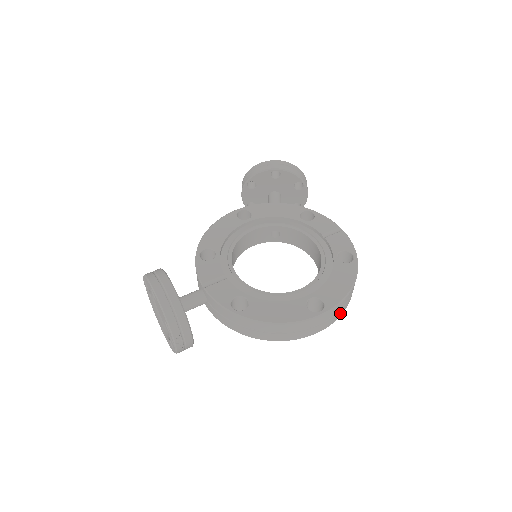
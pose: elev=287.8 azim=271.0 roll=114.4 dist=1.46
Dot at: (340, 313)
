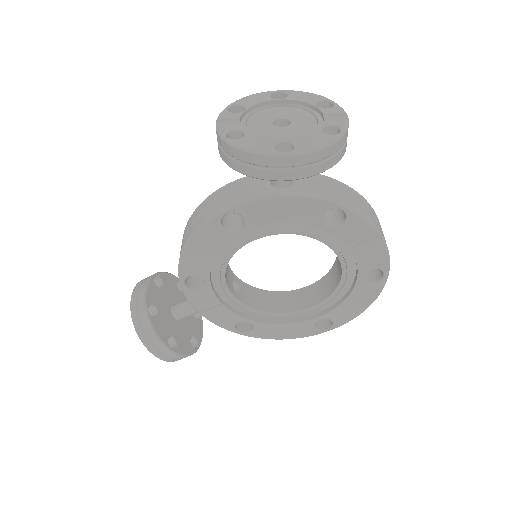
Dot at: occluded
